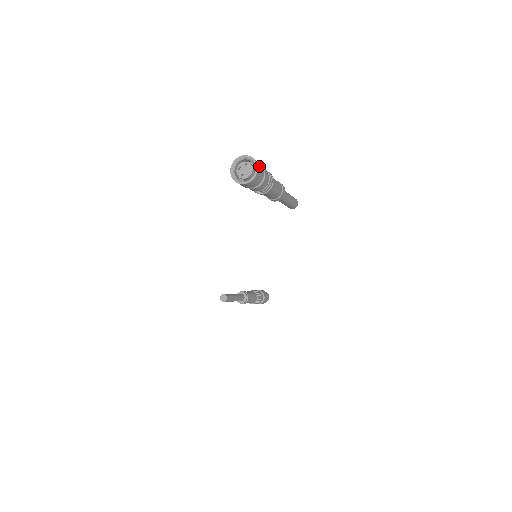
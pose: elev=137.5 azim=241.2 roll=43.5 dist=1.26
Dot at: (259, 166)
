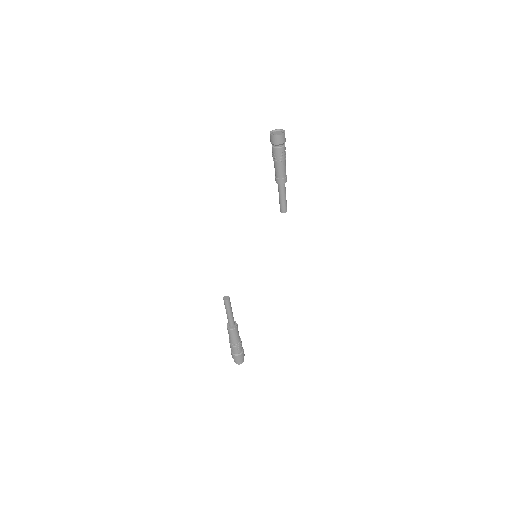
Dot at: occluded
